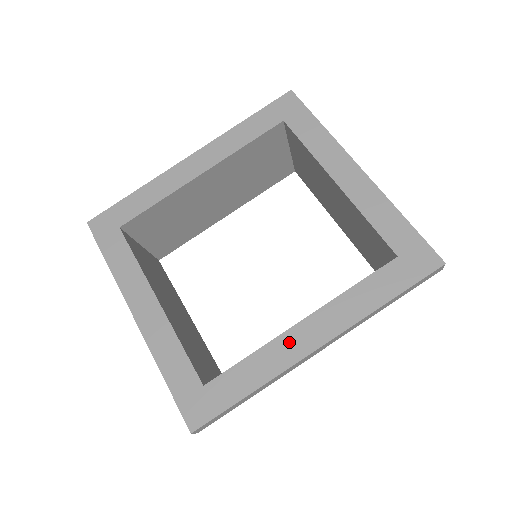
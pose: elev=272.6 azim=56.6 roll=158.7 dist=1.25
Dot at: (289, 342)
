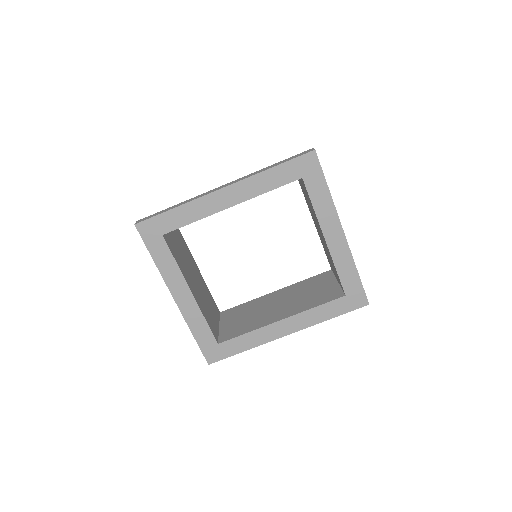
Dot at: (271, 330)
